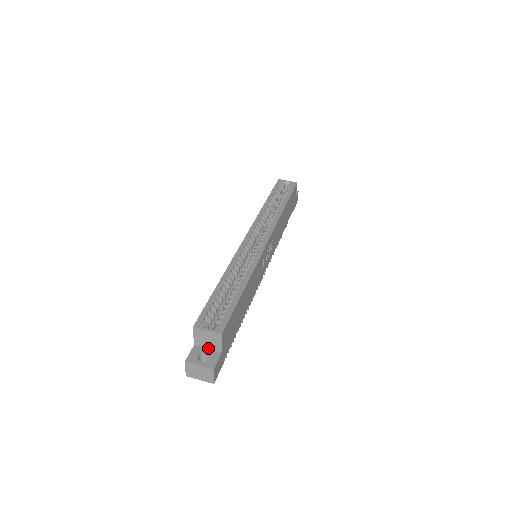
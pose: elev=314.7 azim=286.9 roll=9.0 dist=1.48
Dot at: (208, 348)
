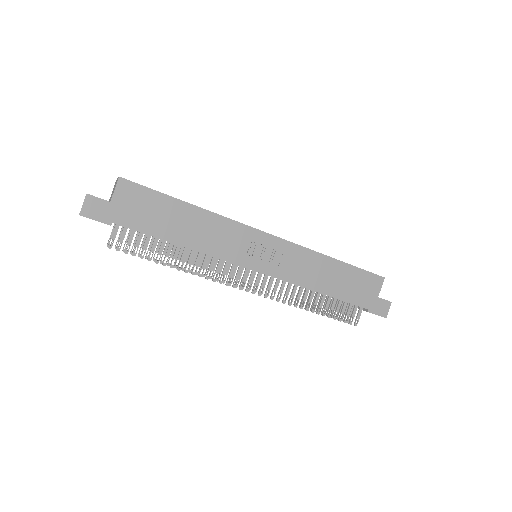
Dot at: occluded
